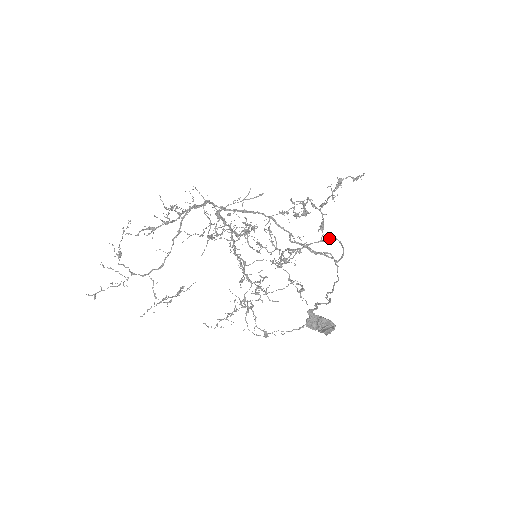
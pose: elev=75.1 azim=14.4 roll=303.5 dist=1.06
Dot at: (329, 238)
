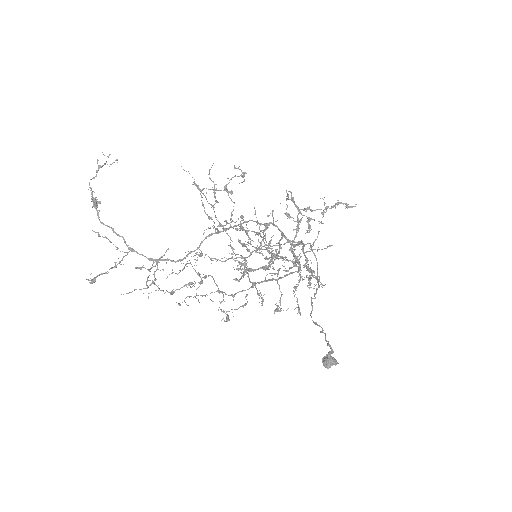
Dot at: occluded
